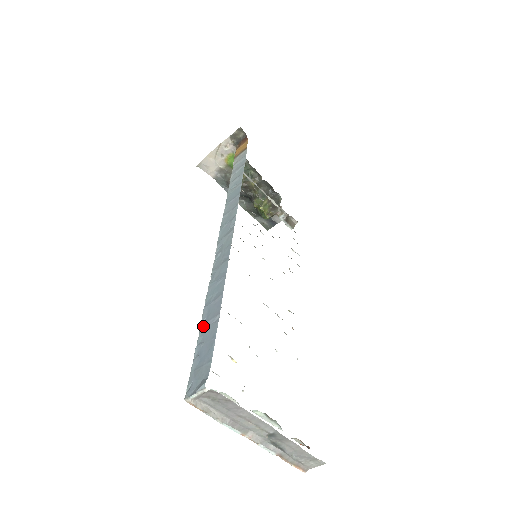
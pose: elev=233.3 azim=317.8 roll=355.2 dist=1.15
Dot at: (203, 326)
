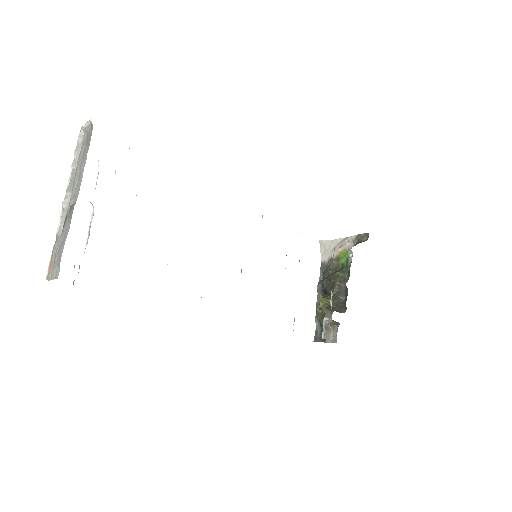
Dot at: occluded
